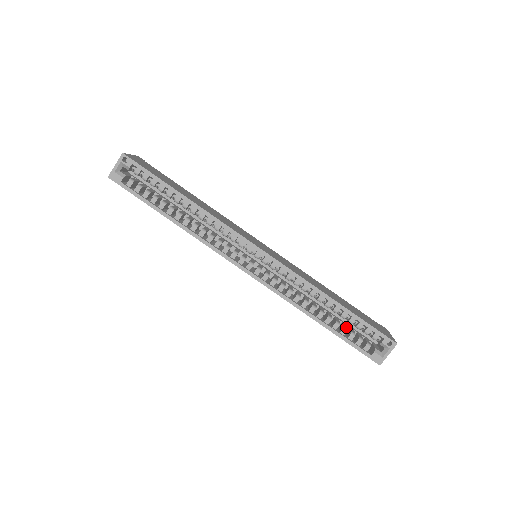
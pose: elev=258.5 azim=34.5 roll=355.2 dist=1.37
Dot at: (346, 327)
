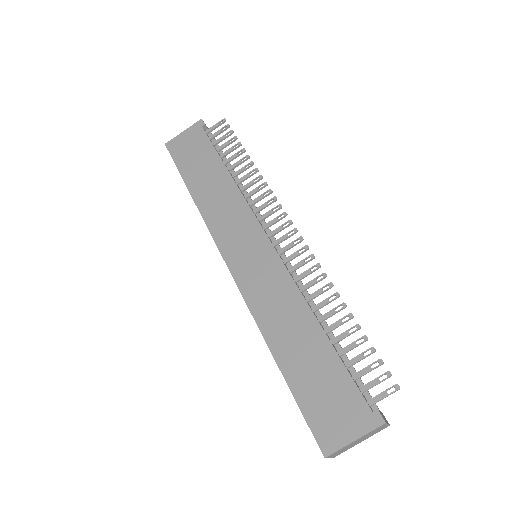
Dot at: occluded
